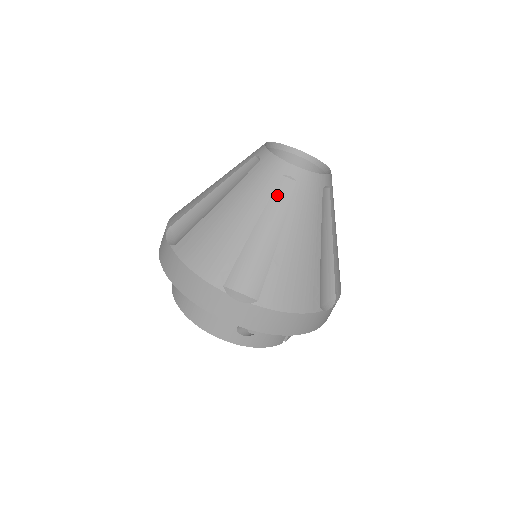
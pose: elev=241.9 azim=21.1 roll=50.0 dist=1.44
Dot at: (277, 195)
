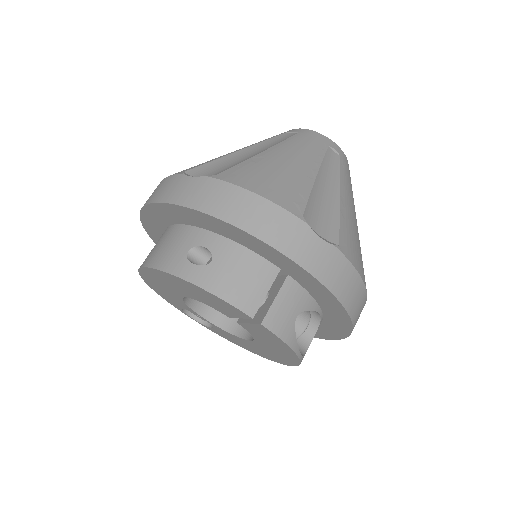
Dot at: (275, 139)
